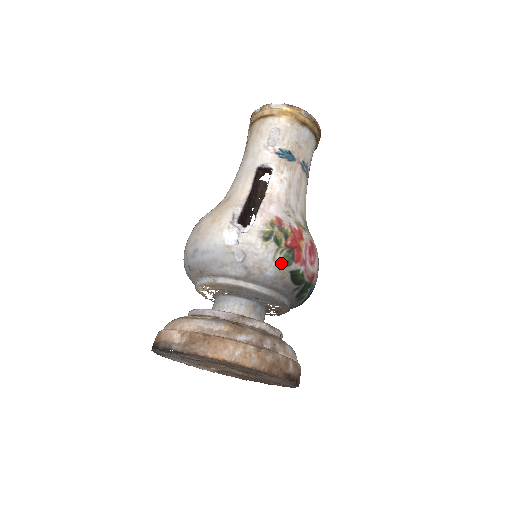
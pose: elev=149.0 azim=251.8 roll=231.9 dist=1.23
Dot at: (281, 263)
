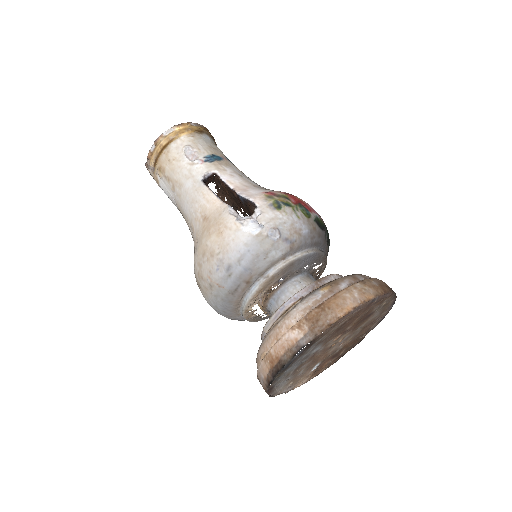
Dot at: (305, 217)
